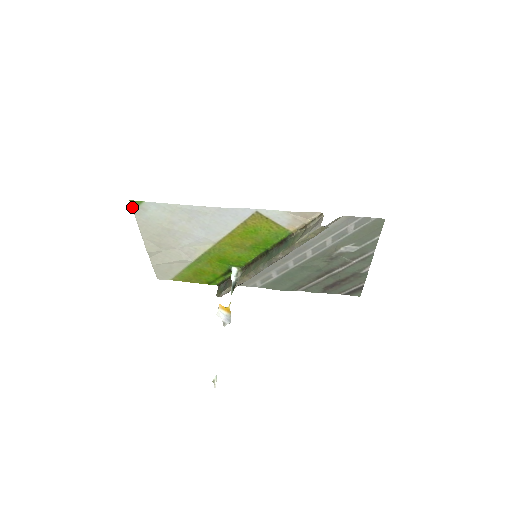
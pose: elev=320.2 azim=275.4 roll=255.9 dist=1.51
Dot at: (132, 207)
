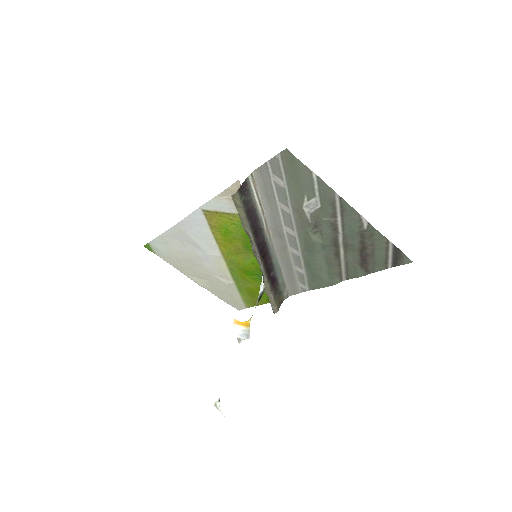
Dot at: (151, 251)
